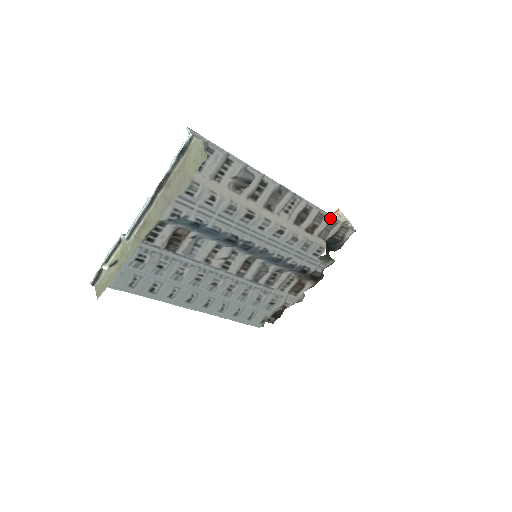
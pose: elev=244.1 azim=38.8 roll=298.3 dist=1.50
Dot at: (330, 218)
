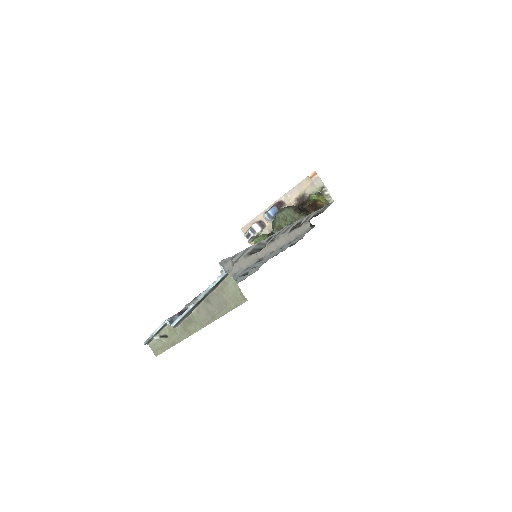
Dot at: (316, 211)
